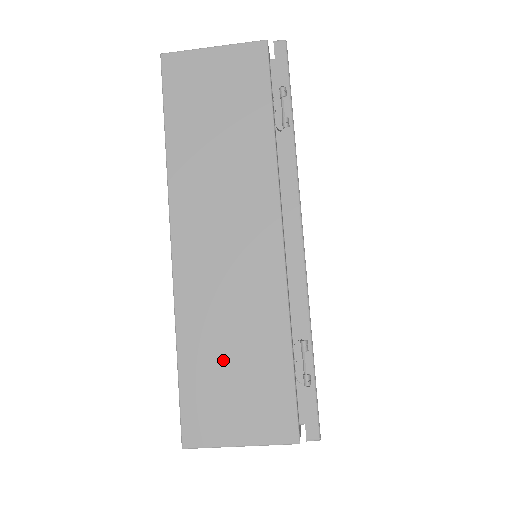
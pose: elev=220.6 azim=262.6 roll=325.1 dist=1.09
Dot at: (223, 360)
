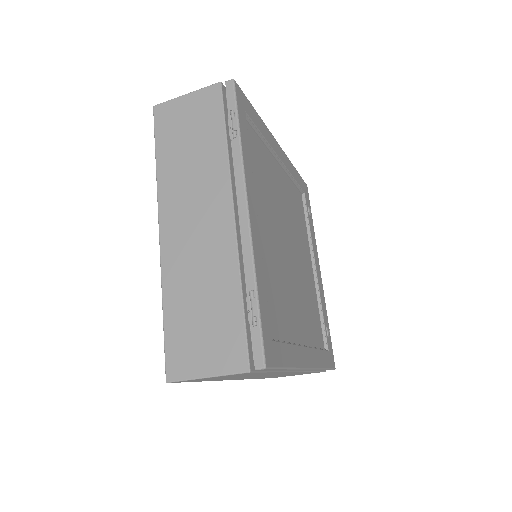
Dot at: (194, 312)
